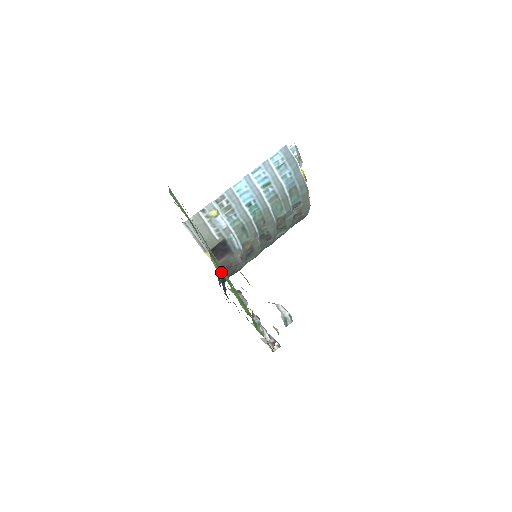
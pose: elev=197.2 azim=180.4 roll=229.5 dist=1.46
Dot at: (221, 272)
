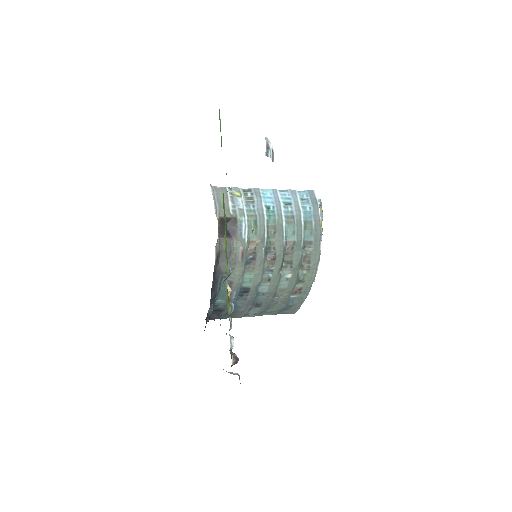
Dot at: (223, 207)
